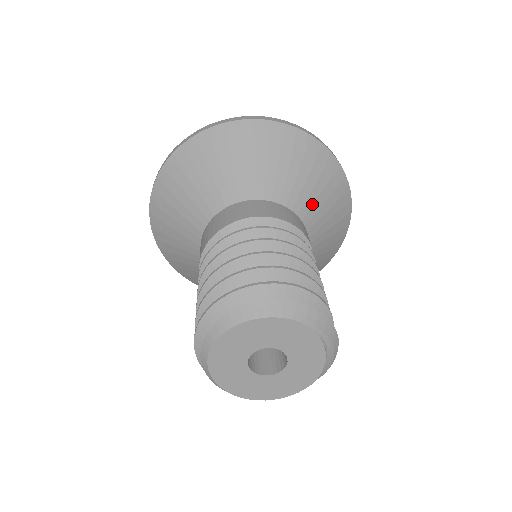
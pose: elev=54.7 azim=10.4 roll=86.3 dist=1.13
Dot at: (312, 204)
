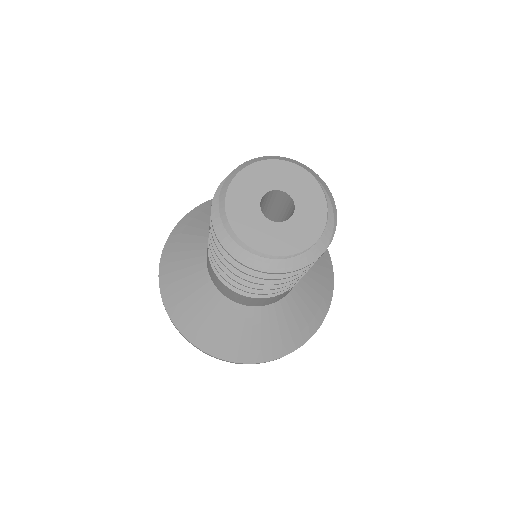
Dot at: occluded
